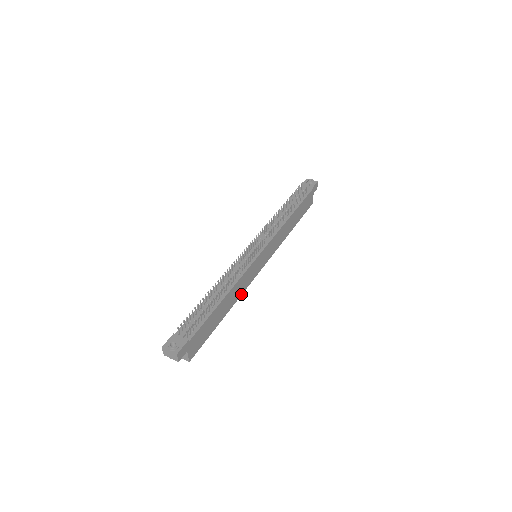
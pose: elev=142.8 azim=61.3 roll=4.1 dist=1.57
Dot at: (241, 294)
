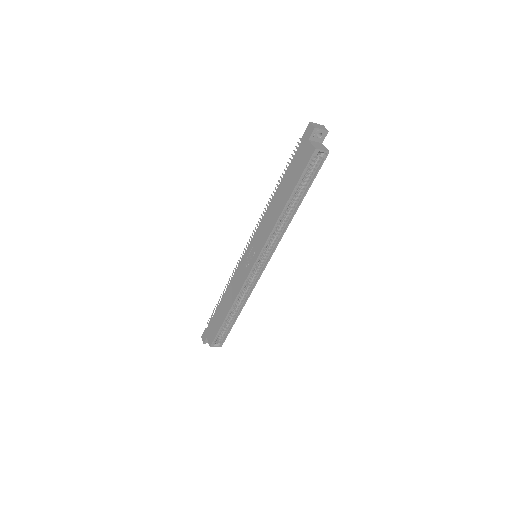
Dot at: (284, 231)
